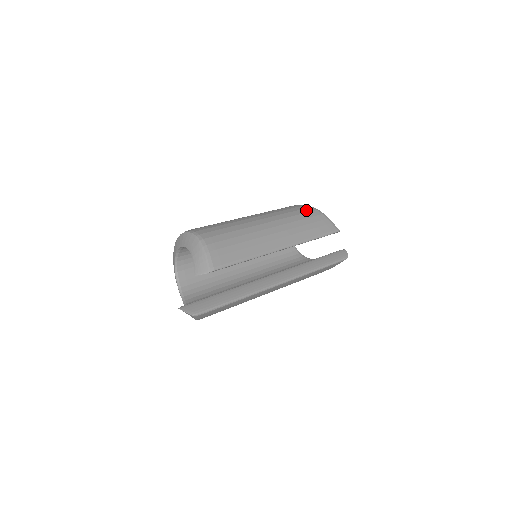
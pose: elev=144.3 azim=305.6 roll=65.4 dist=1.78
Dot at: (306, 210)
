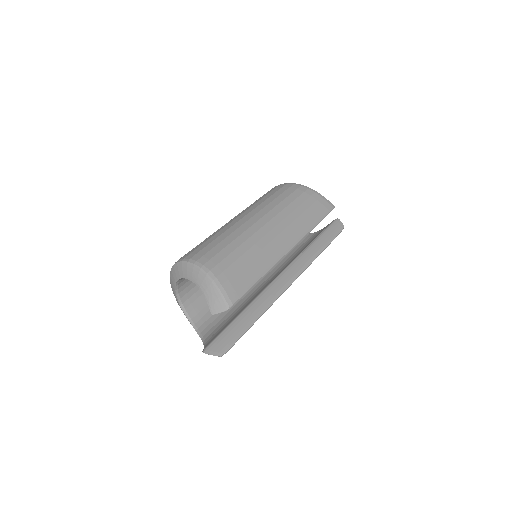
Dot at: (298, 192)
